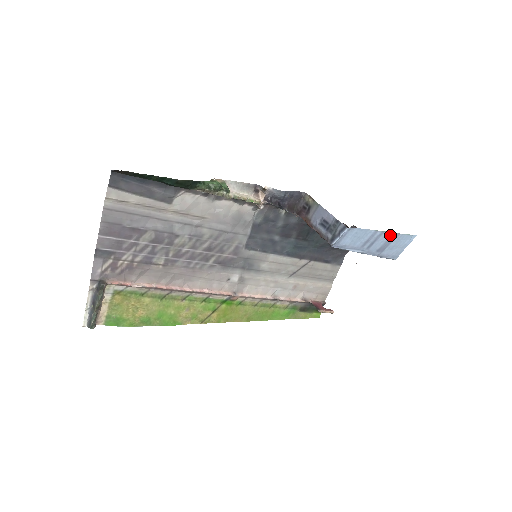
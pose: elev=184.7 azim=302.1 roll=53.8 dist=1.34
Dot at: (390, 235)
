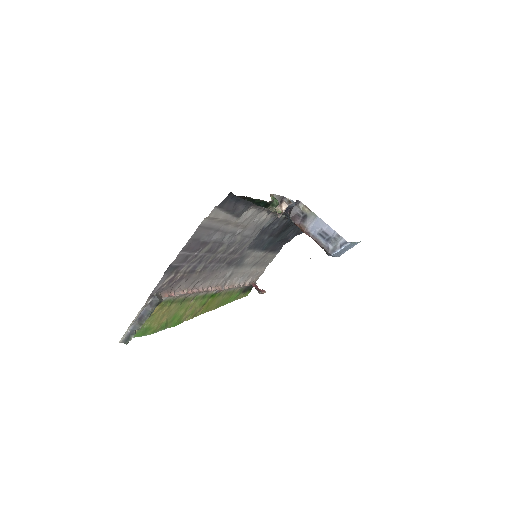
Dot at: (354, 243)
